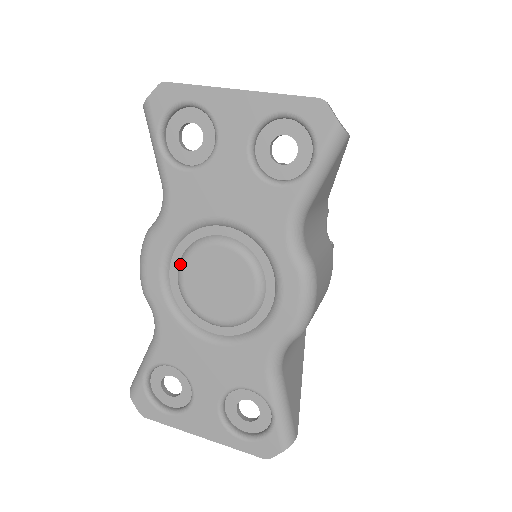
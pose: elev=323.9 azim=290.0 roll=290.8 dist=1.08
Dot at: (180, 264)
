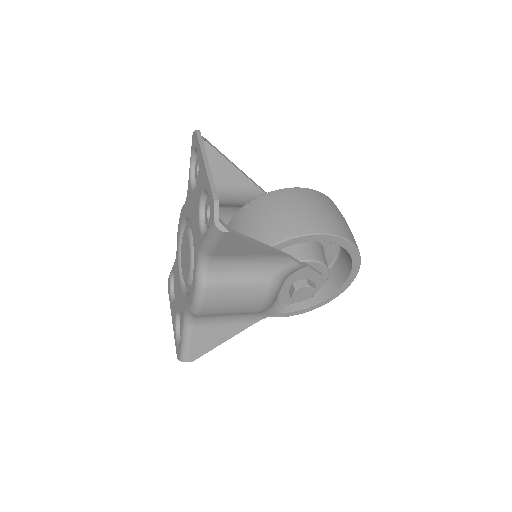
Dot at: occluded
